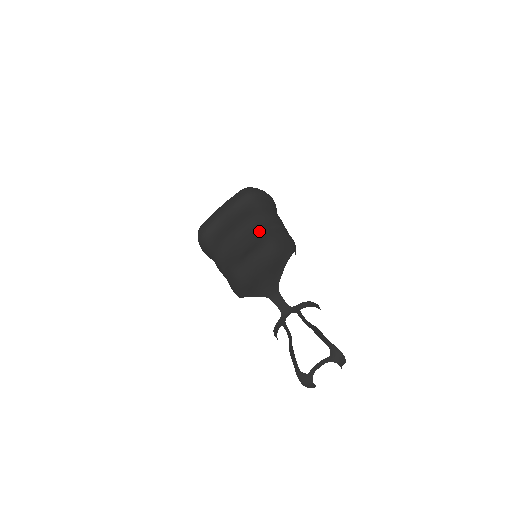
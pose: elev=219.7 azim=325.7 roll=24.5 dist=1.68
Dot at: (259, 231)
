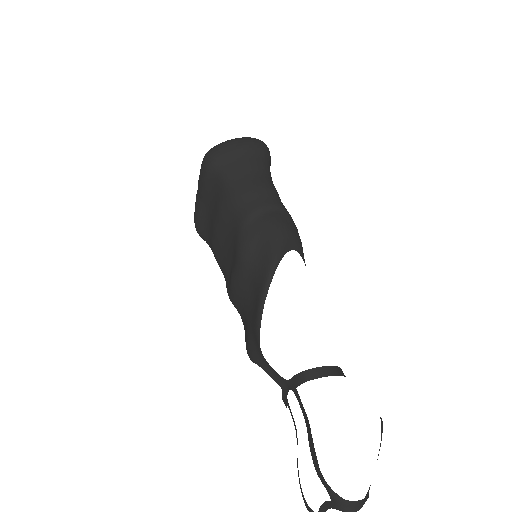
Dot at: (233, 234)
